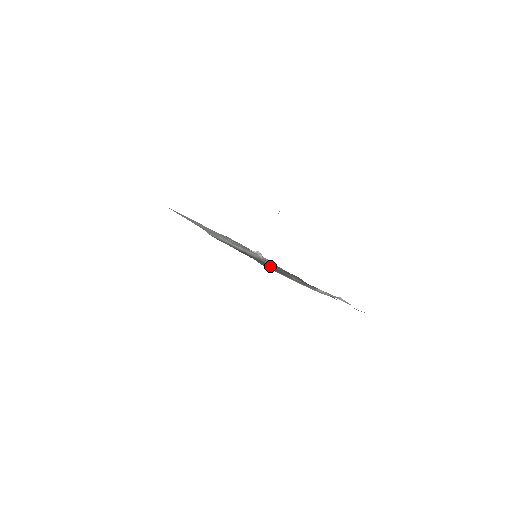
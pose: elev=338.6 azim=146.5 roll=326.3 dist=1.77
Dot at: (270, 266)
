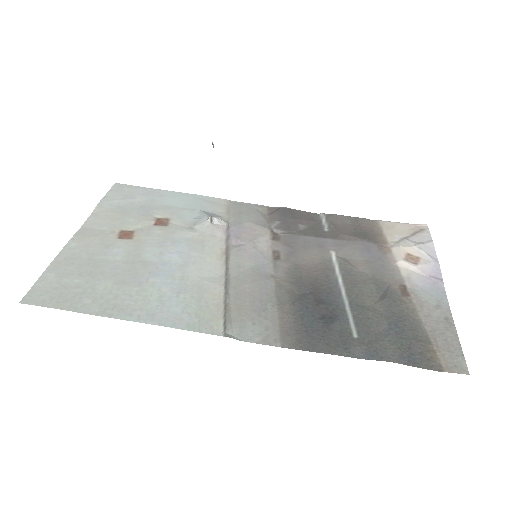
Dot at: (371, 314)
